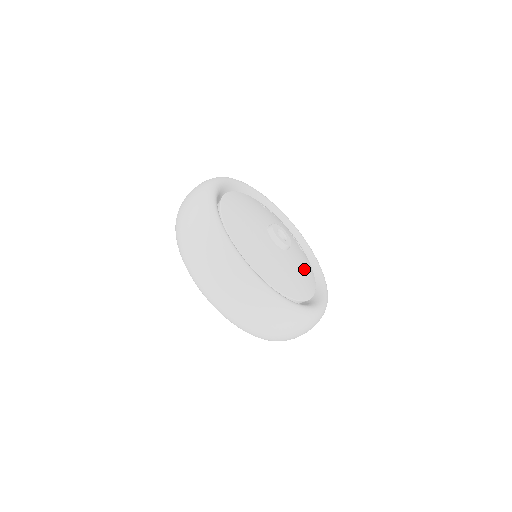
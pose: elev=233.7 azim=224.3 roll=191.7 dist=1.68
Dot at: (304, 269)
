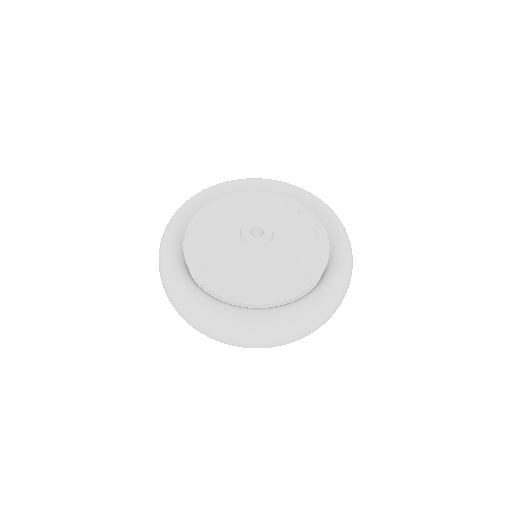
Dot at: (282, 270)
